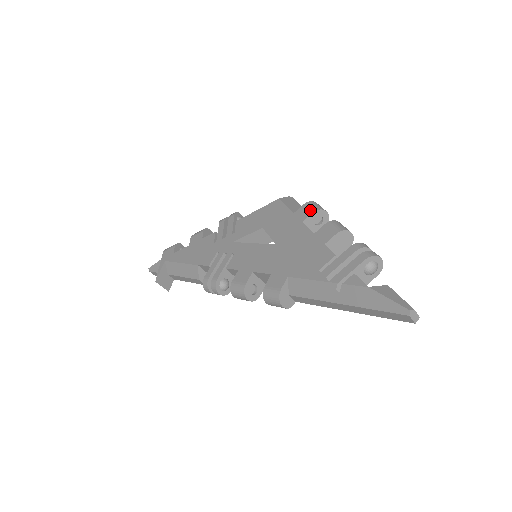
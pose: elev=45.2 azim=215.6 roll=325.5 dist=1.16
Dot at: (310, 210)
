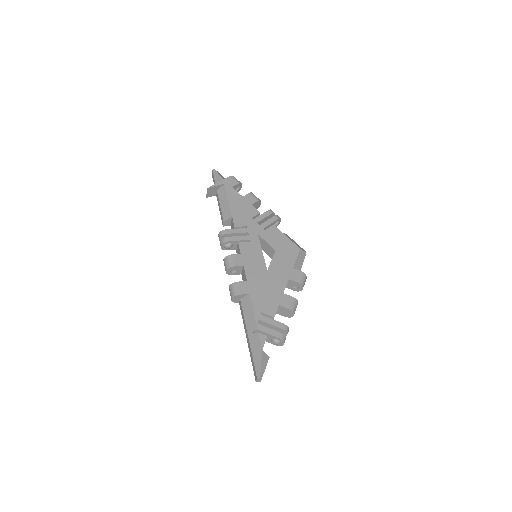
Dot at: (299, 279)
